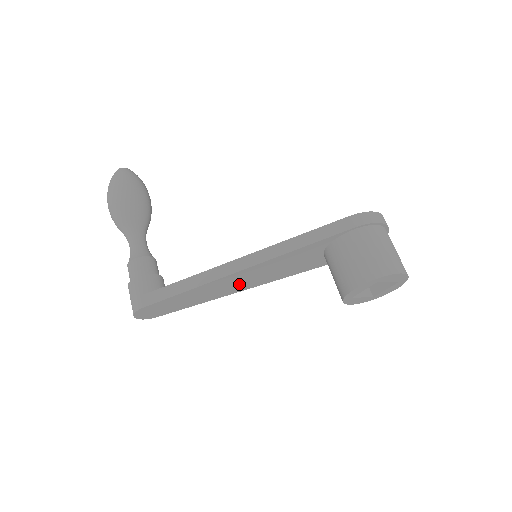
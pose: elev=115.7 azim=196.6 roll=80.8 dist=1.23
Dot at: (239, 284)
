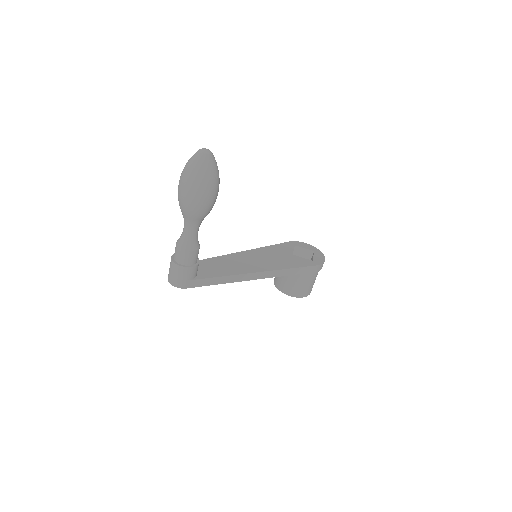
Dot at: occluded
